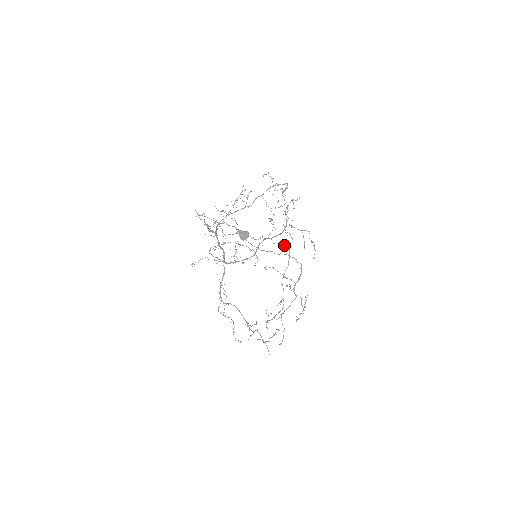
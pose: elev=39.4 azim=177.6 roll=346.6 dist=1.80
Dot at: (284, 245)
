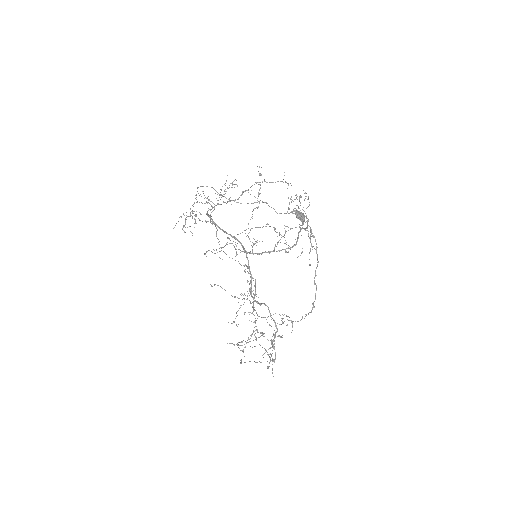
Dot at: occluded
